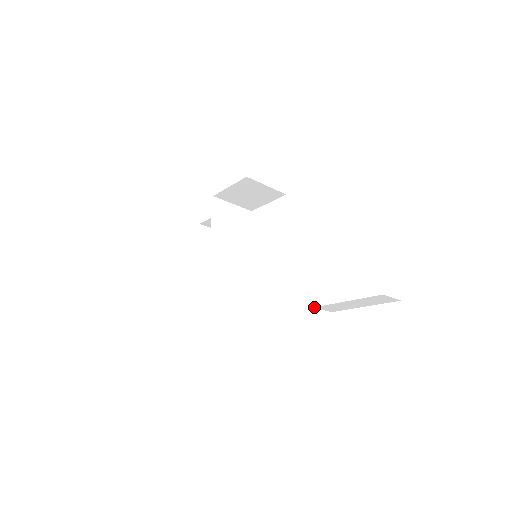
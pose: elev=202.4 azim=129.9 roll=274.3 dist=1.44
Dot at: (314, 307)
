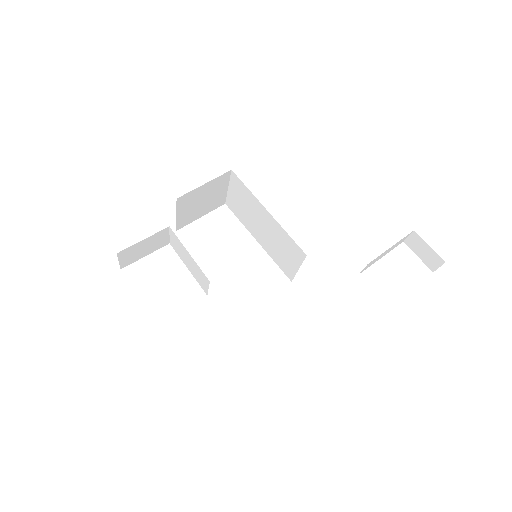
Dot at: (368, 264)
